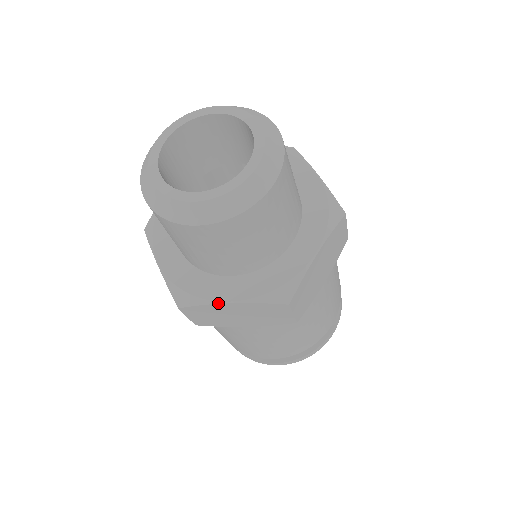
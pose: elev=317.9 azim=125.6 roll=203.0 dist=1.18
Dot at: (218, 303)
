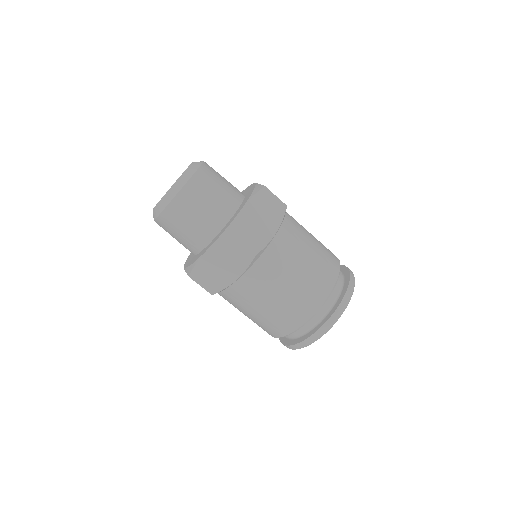
Dot at: (201, 257)
